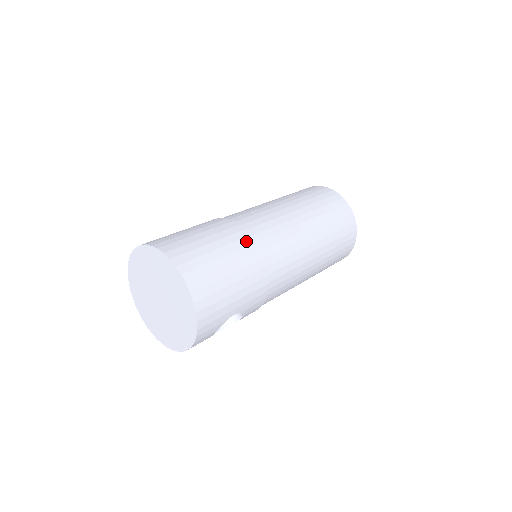
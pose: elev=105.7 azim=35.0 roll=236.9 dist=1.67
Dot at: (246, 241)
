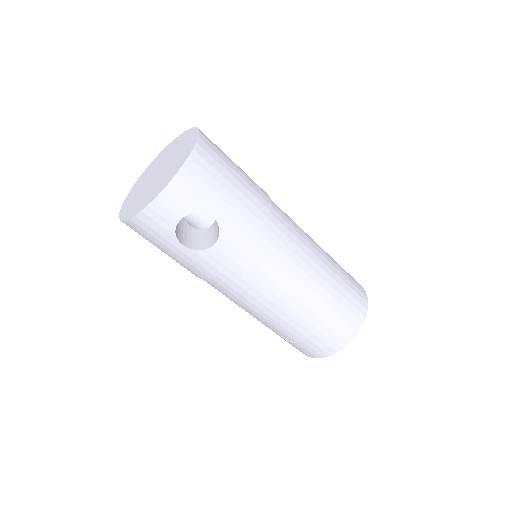
Dot at: (263, 191)
